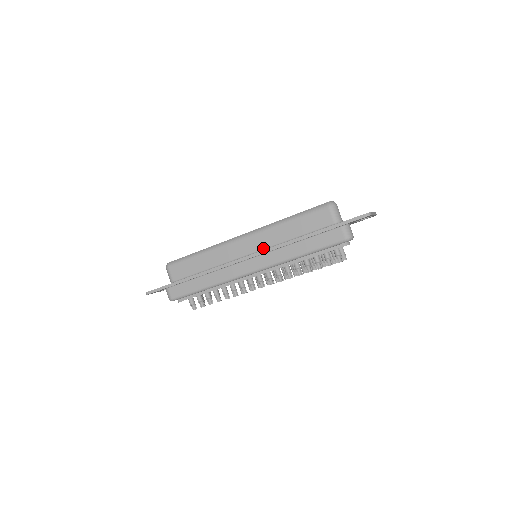
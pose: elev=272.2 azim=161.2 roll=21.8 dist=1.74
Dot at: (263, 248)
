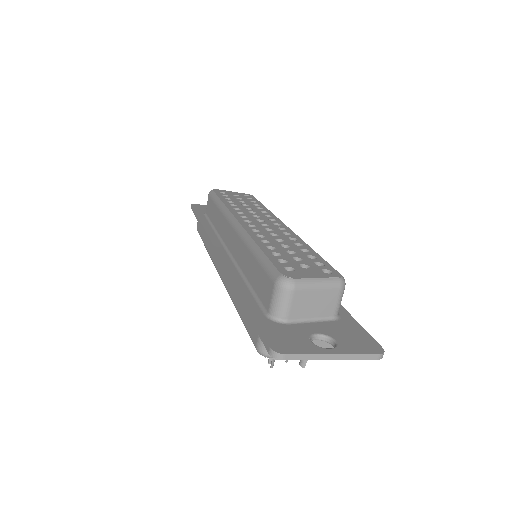
Dot at: (234, 257)
